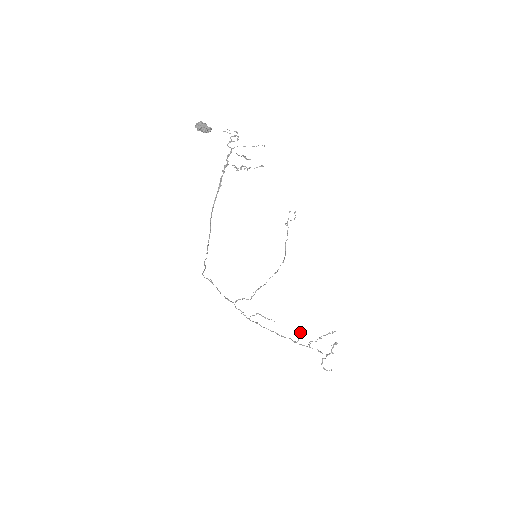
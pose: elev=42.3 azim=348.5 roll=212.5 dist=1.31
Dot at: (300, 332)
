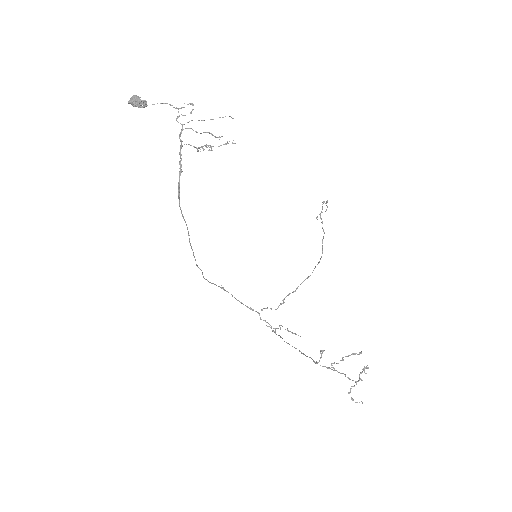
Dot at: (320, 351)
